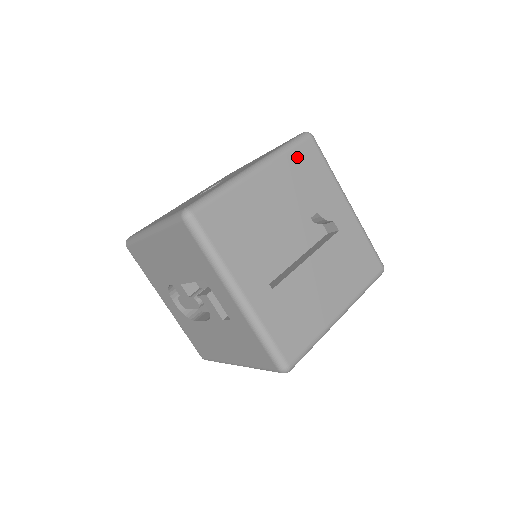
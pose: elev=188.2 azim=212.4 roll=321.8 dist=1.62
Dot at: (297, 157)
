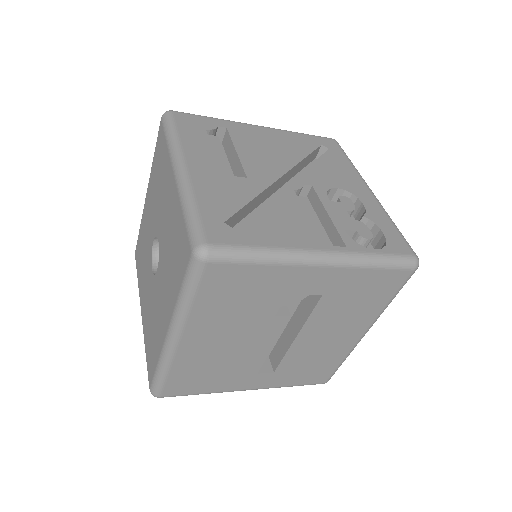
Dot at: (208, 295)
